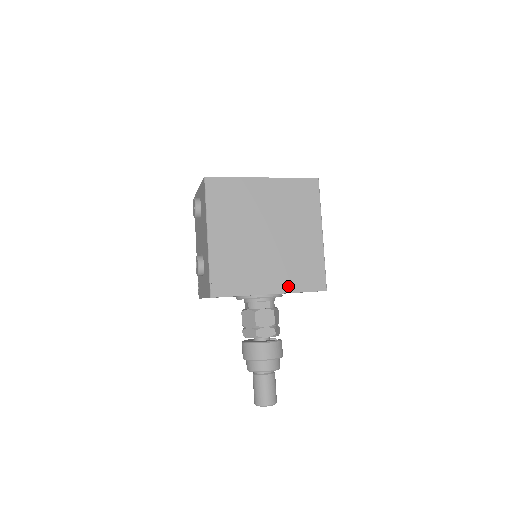
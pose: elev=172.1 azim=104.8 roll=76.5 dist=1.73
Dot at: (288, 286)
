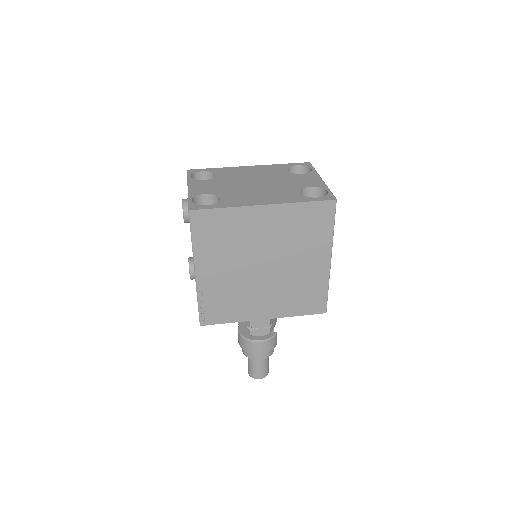
Dot at: (284, 311)
